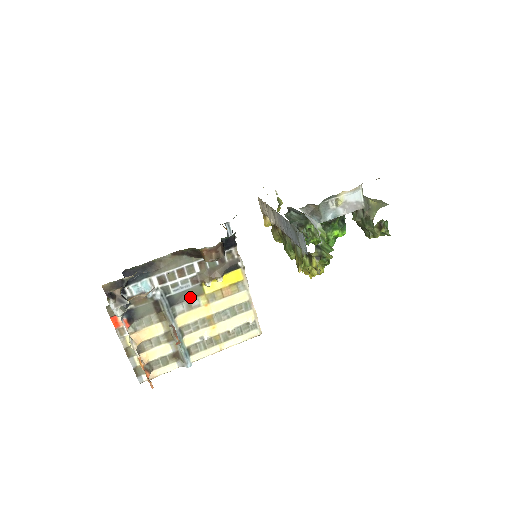
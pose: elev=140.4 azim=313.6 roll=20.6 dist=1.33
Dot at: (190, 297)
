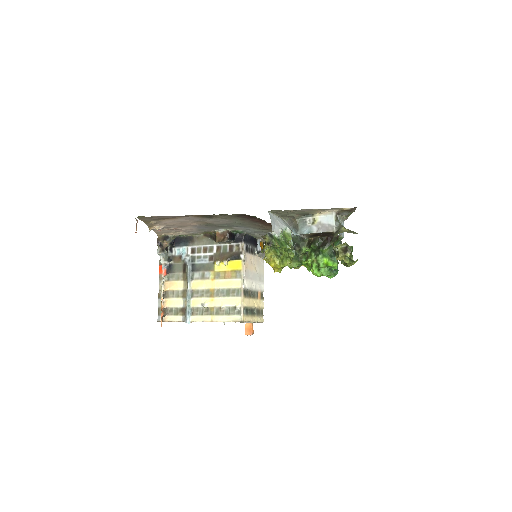
Dot at: (205, 269)
